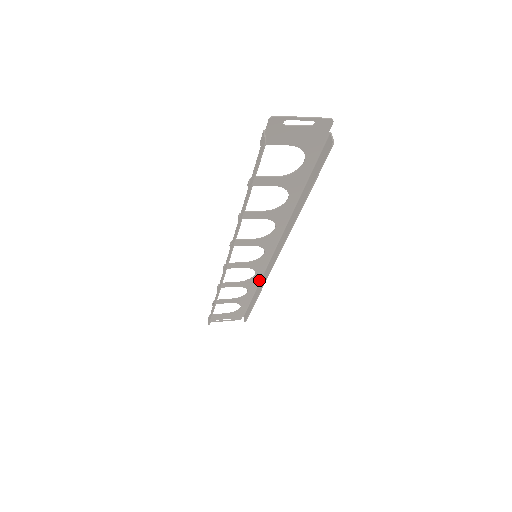
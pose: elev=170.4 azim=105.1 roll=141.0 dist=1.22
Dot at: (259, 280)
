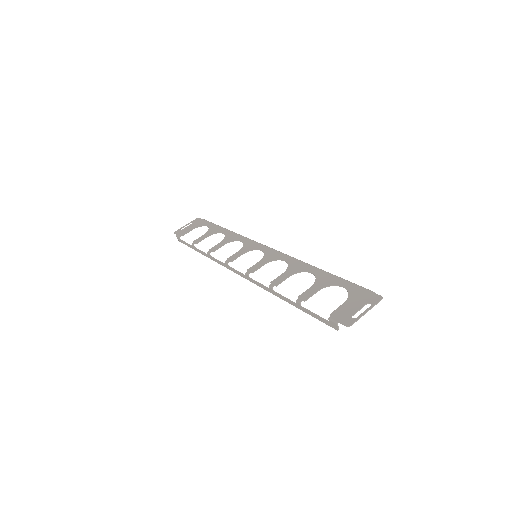
Dot at: (239, 236)
